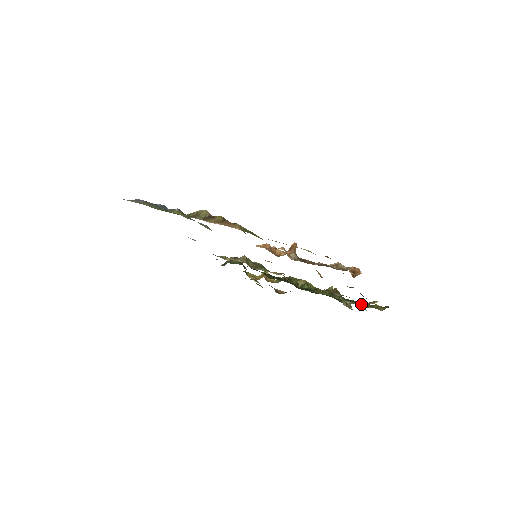
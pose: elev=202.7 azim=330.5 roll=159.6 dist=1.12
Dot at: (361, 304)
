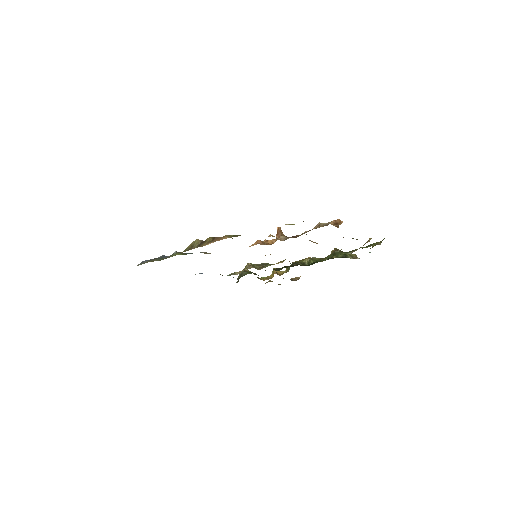
Dot at: occluded
